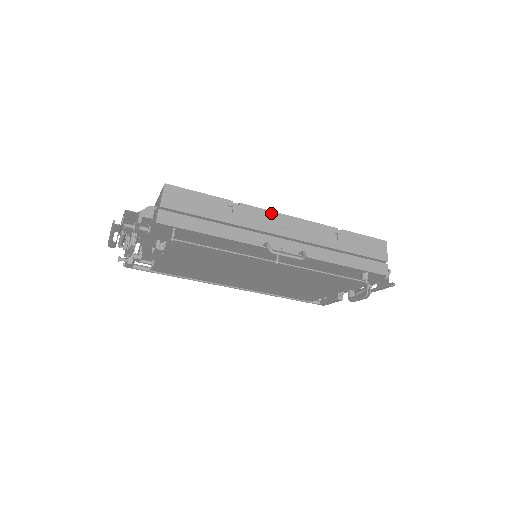
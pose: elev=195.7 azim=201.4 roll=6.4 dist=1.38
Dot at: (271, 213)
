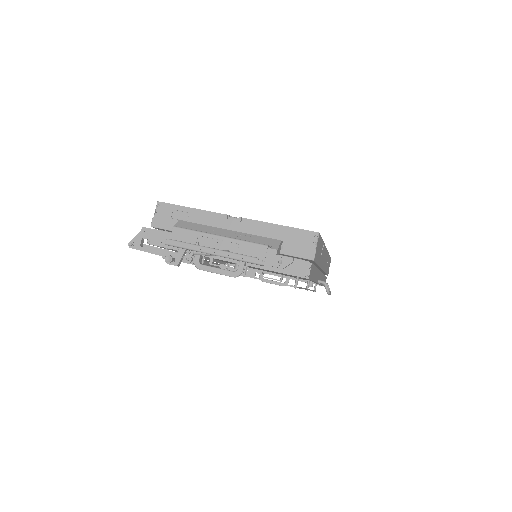
Dot at: occluded
